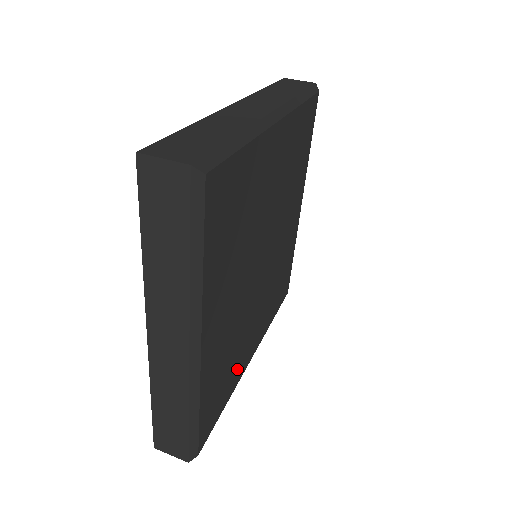
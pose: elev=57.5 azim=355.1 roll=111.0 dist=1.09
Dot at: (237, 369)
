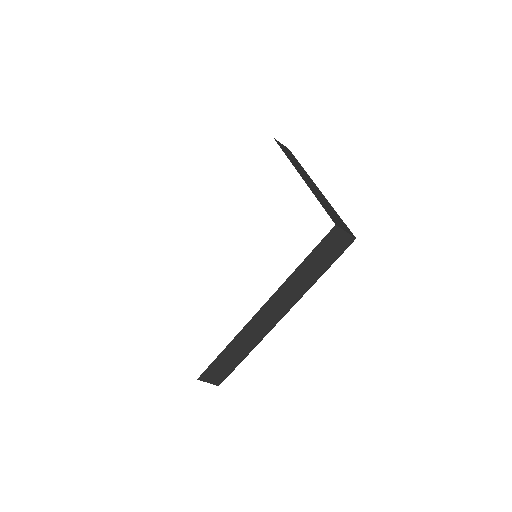
Dot at: occluded
